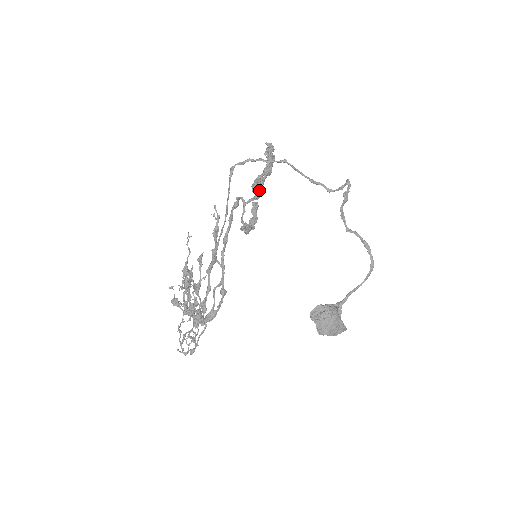
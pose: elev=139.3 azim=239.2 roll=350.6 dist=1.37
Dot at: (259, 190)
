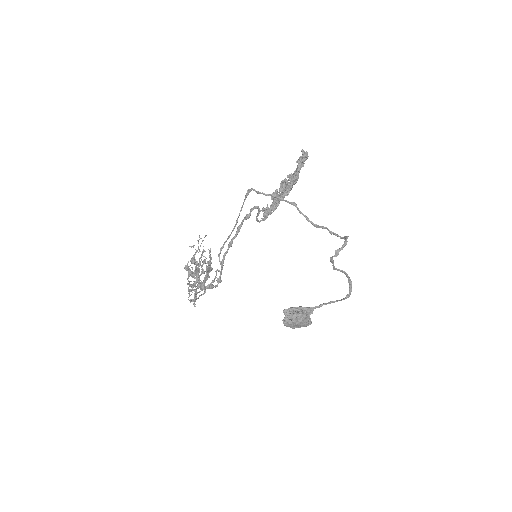
Dot at: (274, 205)
